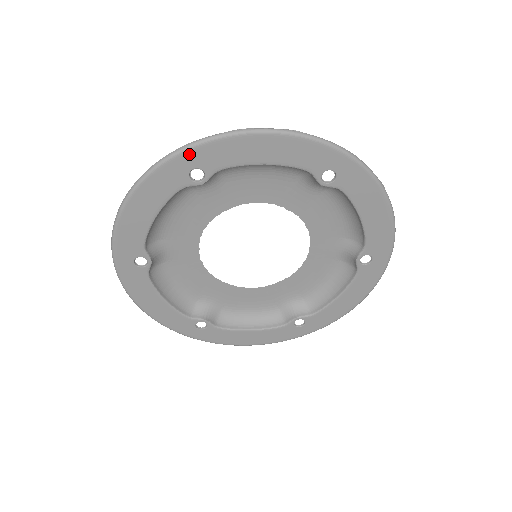
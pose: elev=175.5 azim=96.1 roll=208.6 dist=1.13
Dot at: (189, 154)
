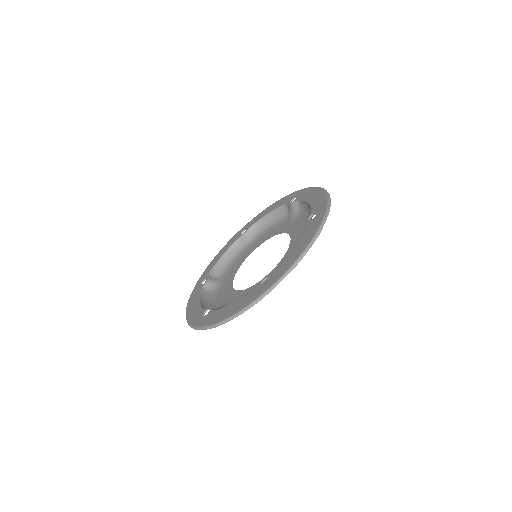
Dot at: (244, 227)
